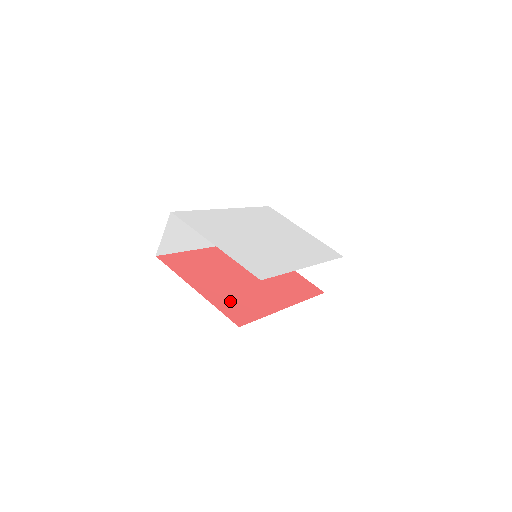
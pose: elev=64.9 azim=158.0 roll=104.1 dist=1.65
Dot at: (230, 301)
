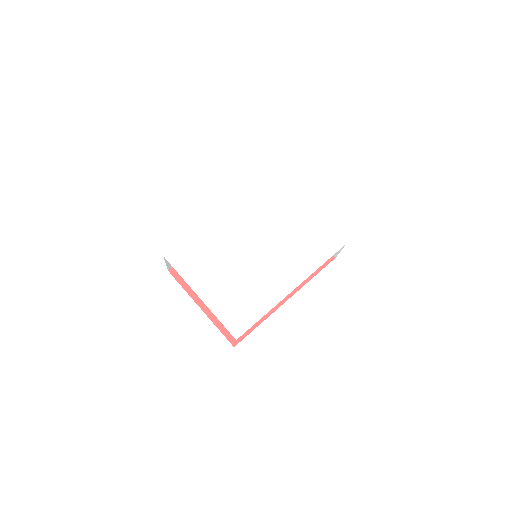
Dot at: occluded
